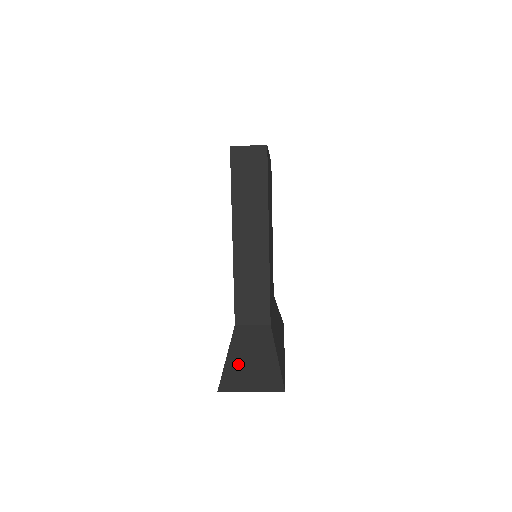
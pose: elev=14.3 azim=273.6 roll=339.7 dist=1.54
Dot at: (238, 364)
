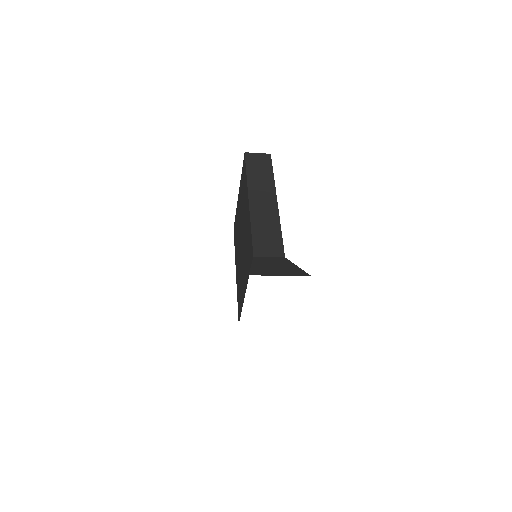
Dot at: (263, 267)
